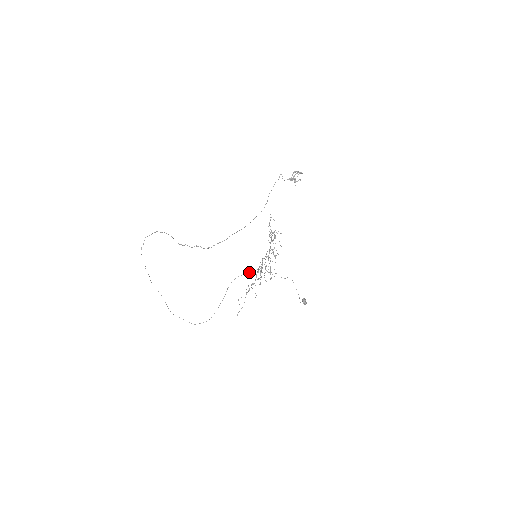
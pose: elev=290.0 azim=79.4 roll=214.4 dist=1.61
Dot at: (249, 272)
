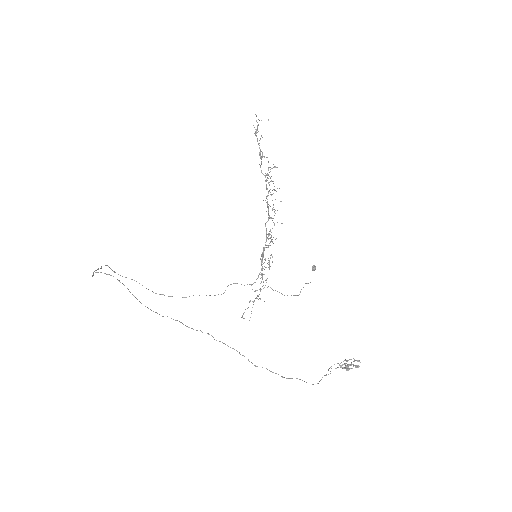
Dot at: (251, 284)
